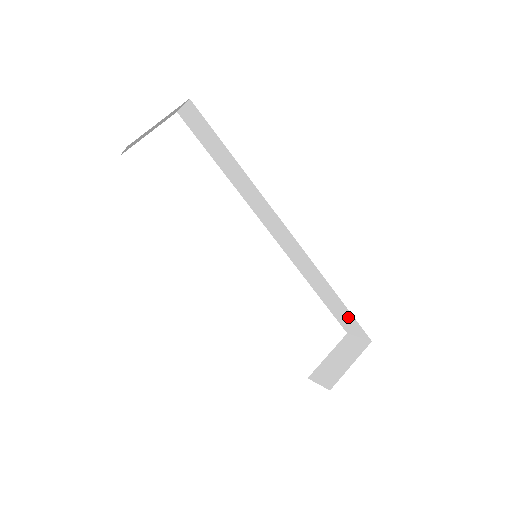
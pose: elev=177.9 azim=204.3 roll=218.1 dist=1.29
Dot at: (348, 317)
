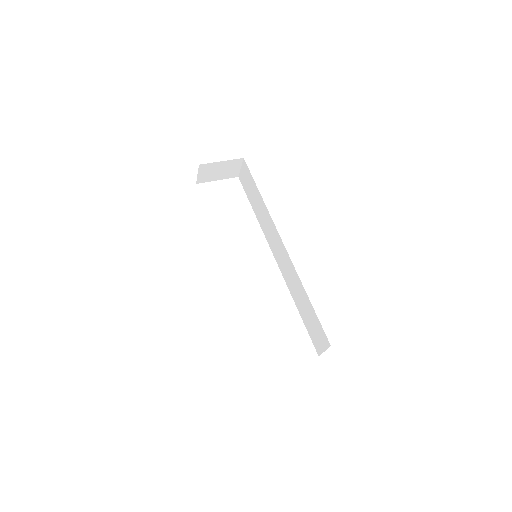
Dot at: (316, 324)
